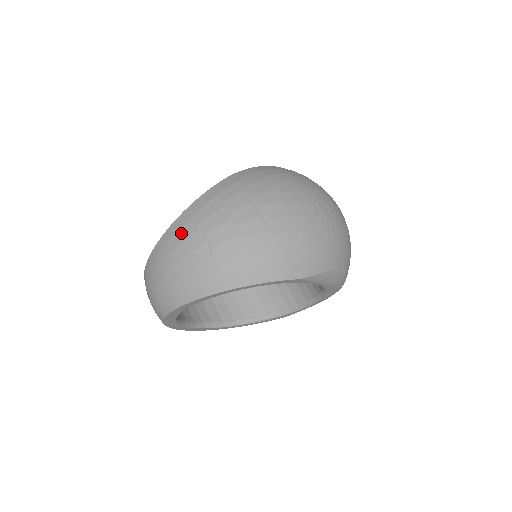
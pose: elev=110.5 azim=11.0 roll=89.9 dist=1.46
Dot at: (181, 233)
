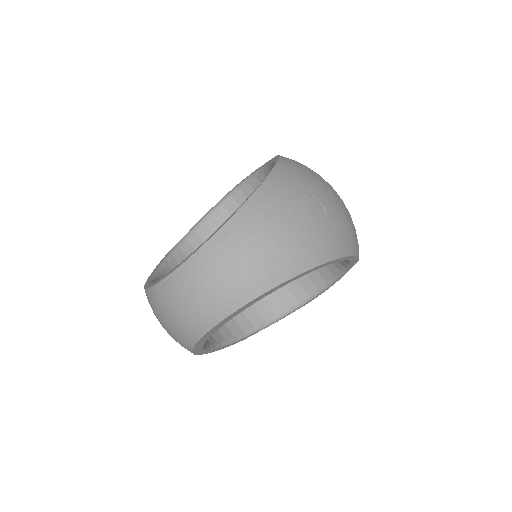
Dot at: (287, 190)
